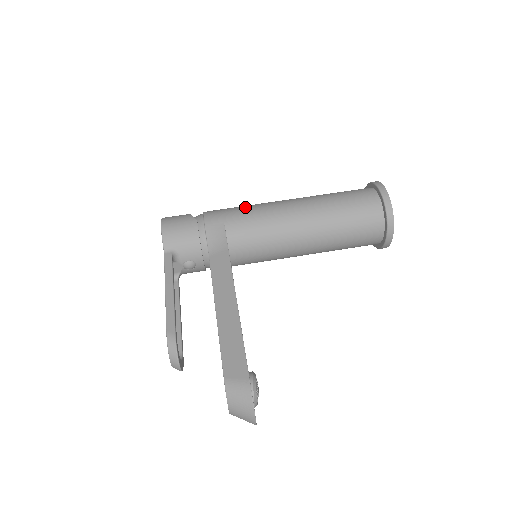
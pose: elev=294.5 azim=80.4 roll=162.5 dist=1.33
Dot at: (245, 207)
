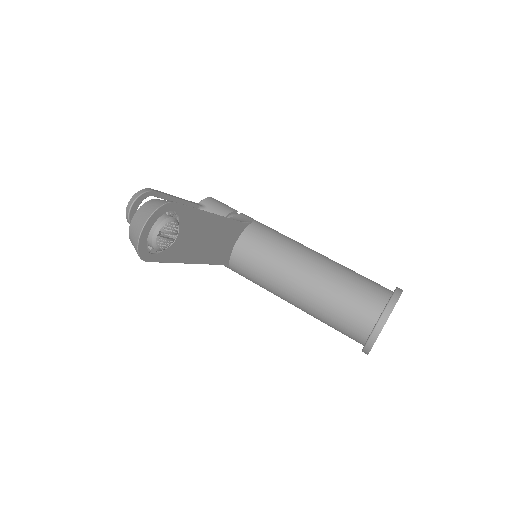
Dot at: occluded
